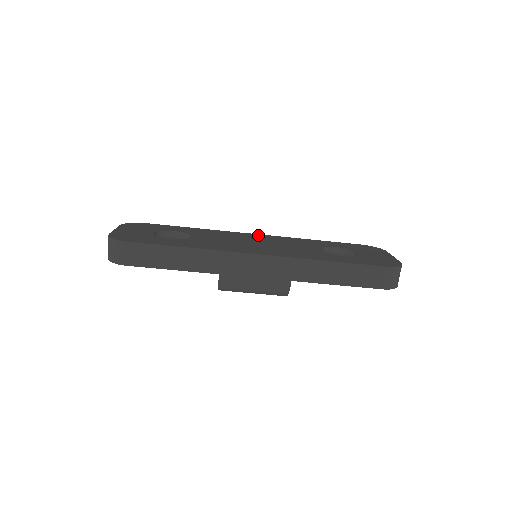
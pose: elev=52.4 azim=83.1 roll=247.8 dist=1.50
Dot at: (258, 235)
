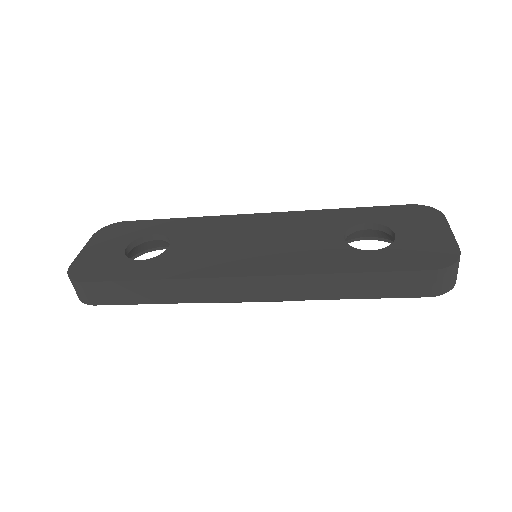
Dot at: (262, 216)
